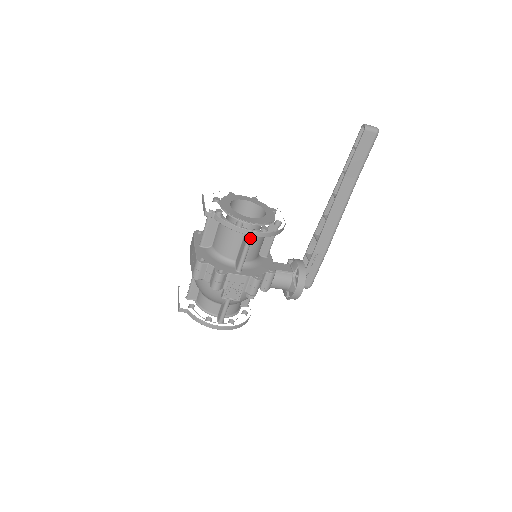
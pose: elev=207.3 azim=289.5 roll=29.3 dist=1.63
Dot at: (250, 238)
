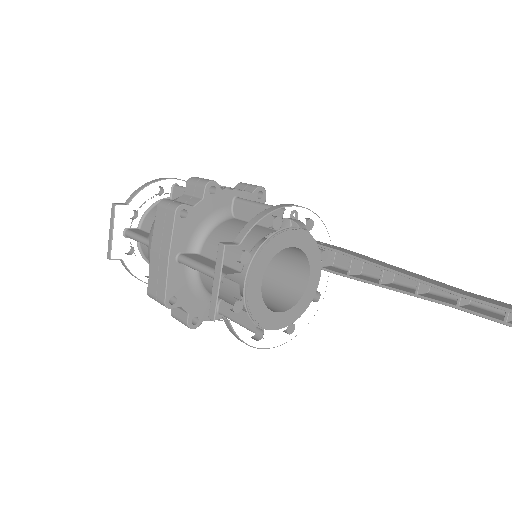
Dot at: occluded
